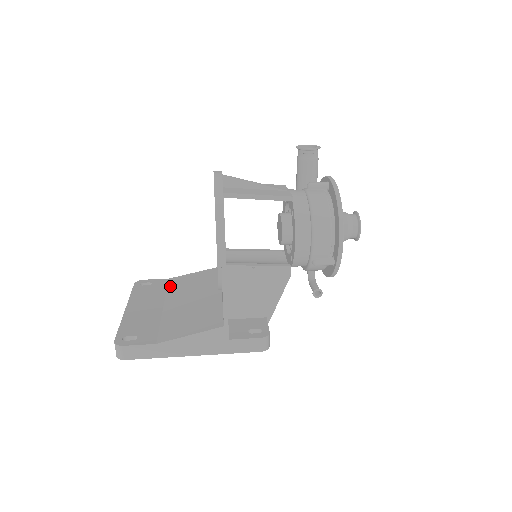
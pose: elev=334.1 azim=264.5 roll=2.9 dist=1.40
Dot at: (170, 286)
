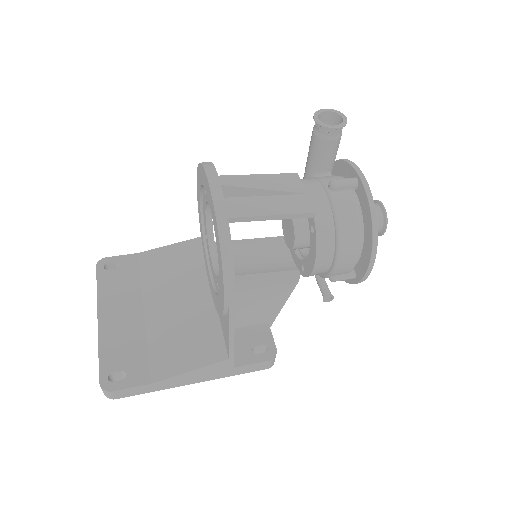
Dot at: (143, 270)
